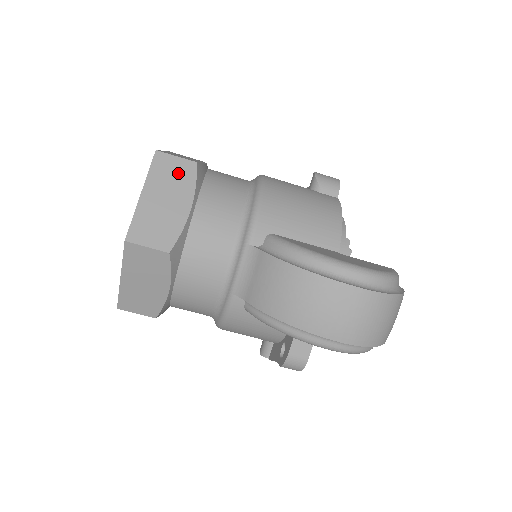
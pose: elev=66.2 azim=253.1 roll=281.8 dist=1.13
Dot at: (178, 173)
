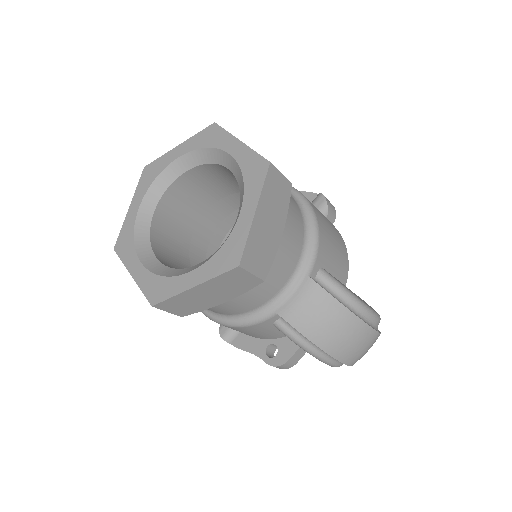
Dot at: (280, 194)
